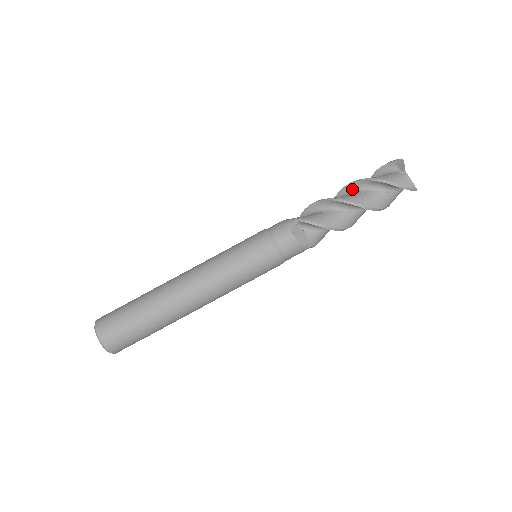
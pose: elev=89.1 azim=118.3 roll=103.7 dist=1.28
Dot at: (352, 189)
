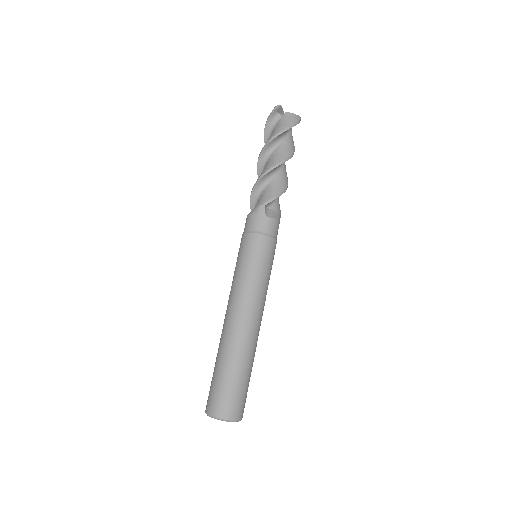
Dot at: (267, 153)
